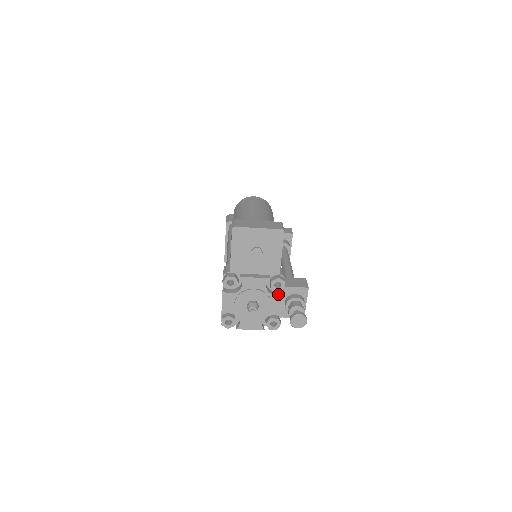
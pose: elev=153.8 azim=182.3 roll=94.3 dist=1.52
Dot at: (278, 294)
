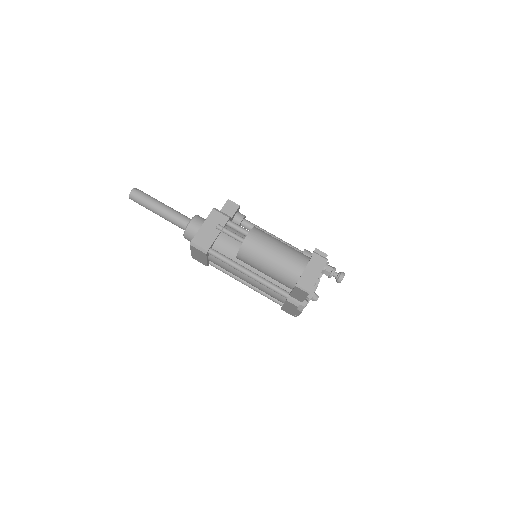
Dot at: occluded
